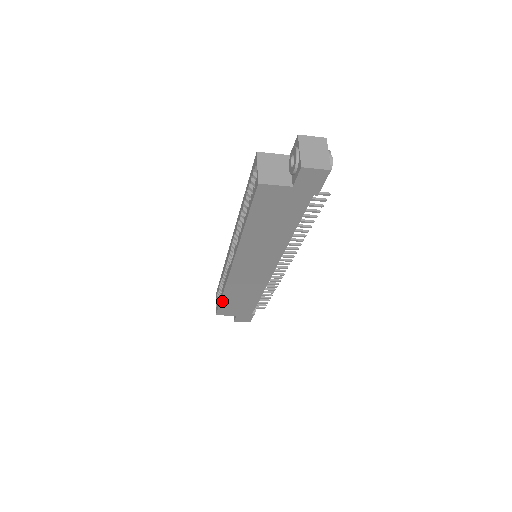
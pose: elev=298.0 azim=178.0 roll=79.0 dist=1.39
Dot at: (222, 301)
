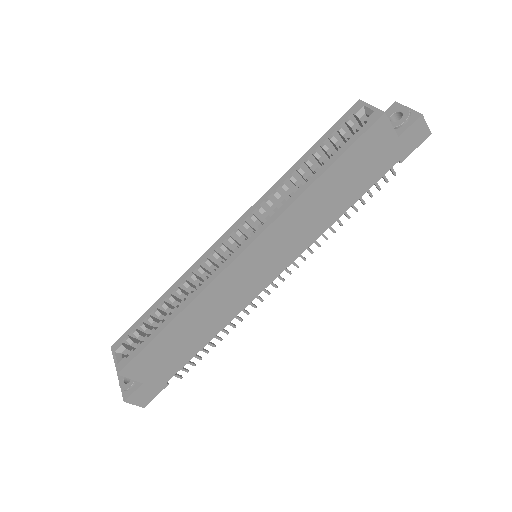
Dot at: (160, 334)
